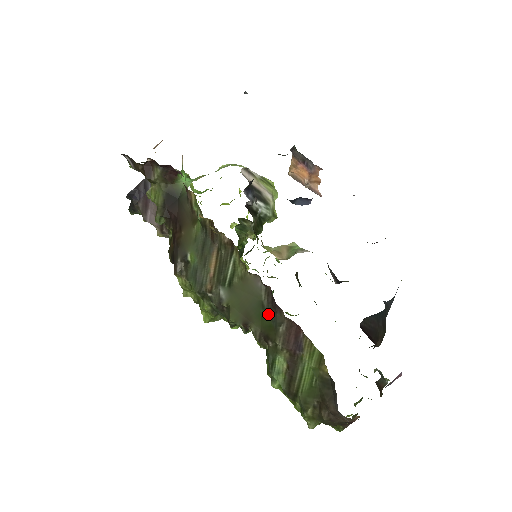
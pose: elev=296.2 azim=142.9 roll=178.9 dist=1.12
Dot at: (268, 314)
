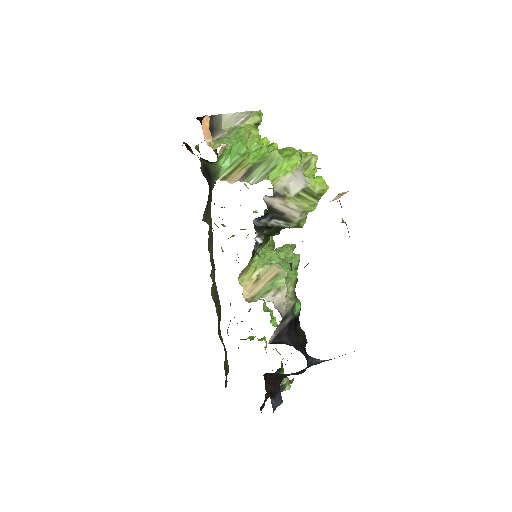
Dot at: occluded
